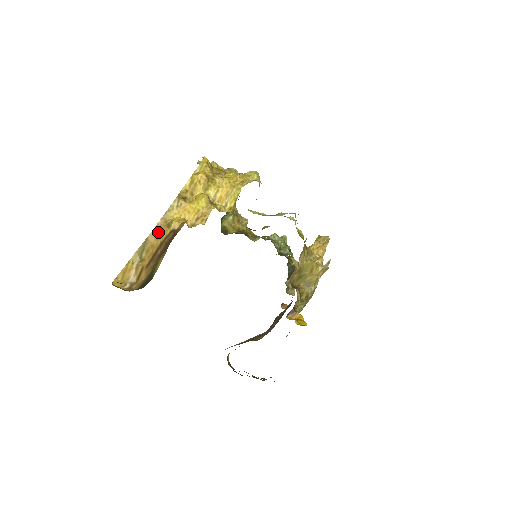
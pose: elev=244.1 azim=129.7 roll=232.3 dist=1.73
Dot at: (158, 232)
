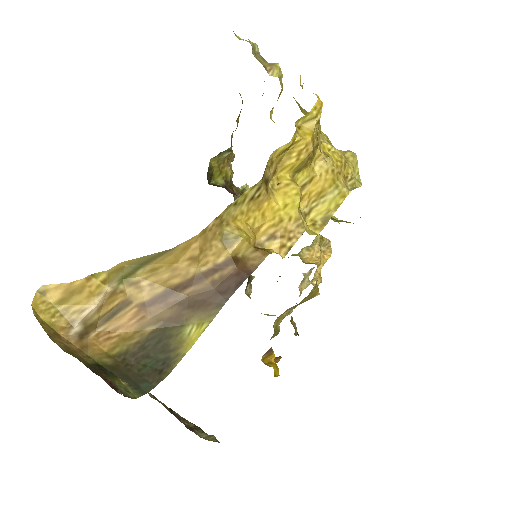
Dot at: (200, 247)
